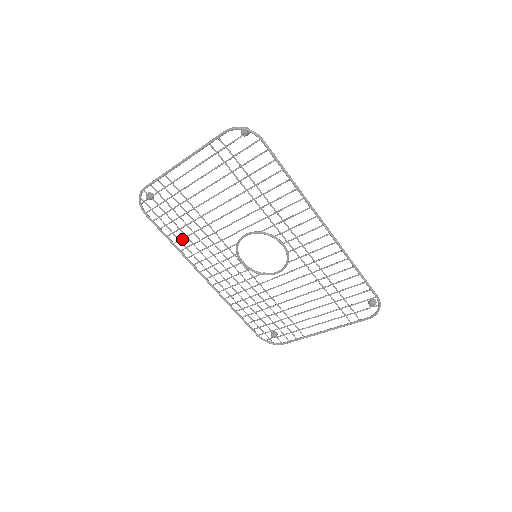
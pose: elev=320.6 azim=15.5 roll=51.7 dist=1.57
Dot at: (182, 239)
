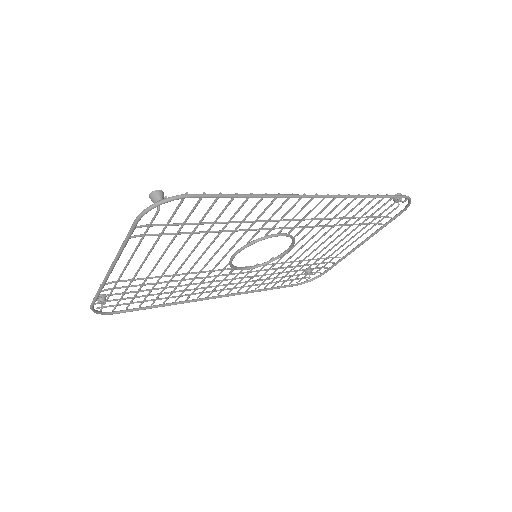
Dot at: (169, 297)
